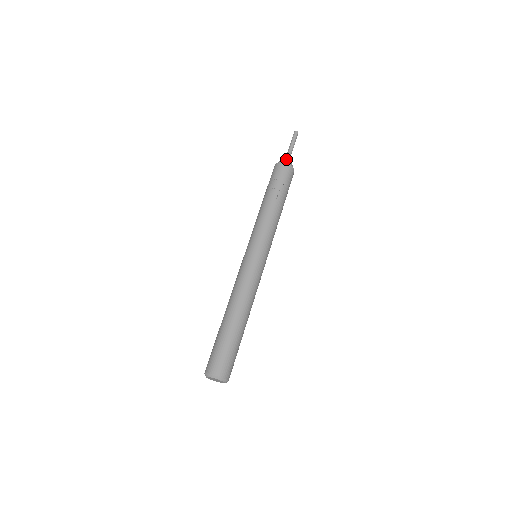
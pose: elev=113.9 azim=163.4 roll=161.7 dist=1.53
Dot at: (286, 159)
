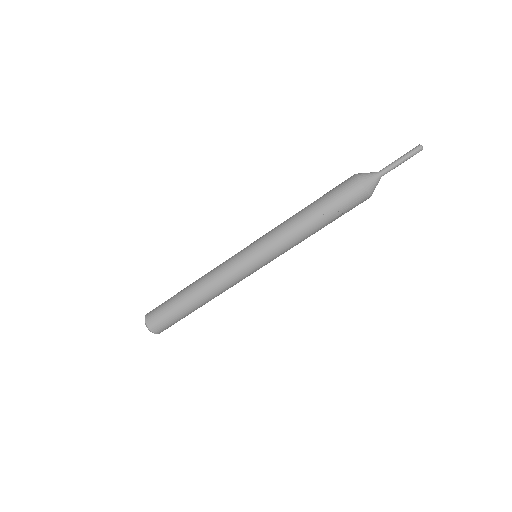
Dot at: (375, 183)
